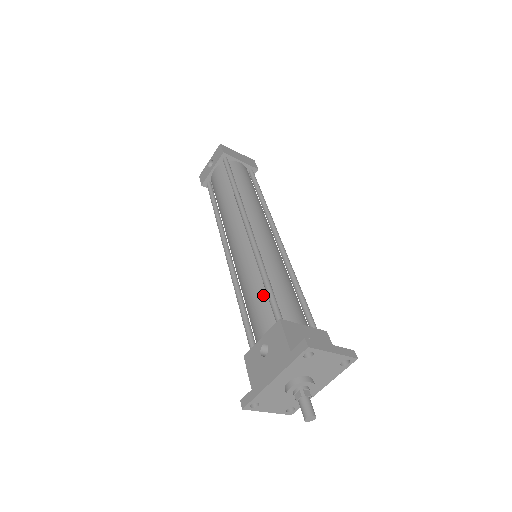
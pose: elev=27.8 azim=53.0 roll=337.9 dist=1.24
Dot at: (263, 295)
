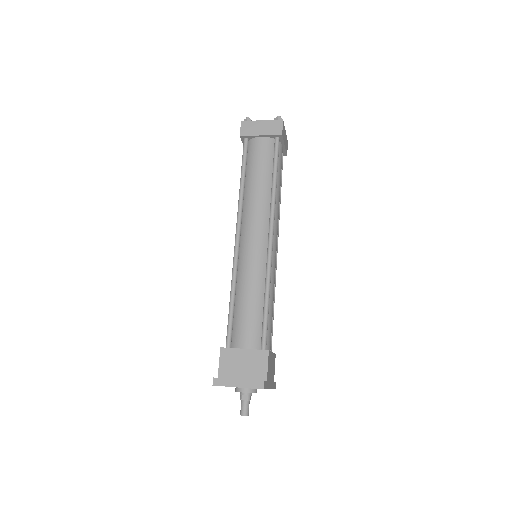
Dot at: occluded
